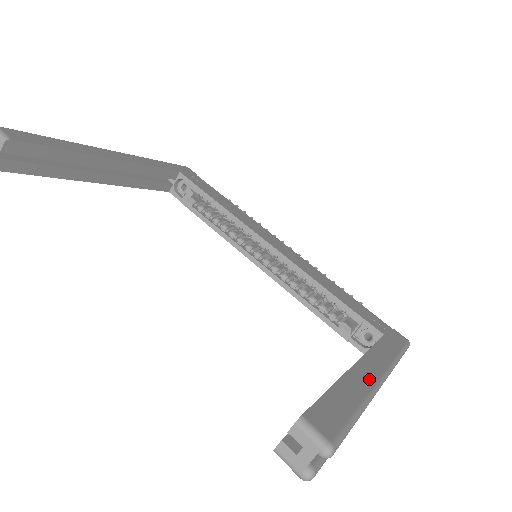
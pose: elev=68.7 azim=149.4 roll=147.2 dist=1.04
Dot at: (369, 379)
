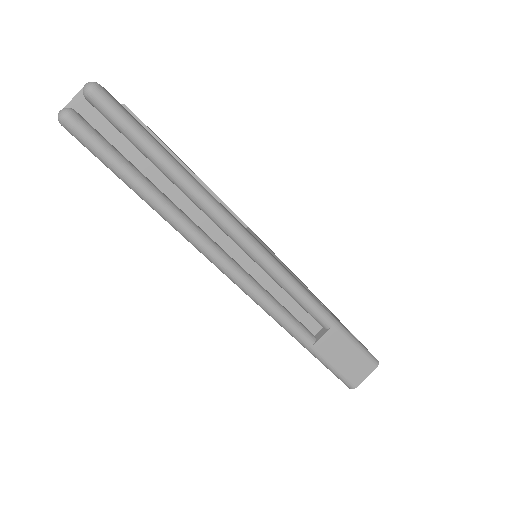
Dot at: occluded
